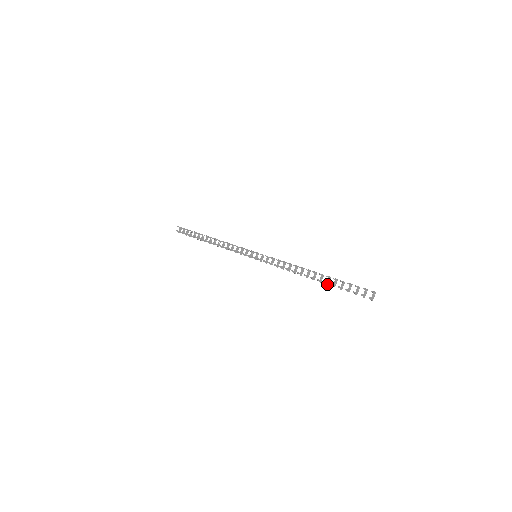
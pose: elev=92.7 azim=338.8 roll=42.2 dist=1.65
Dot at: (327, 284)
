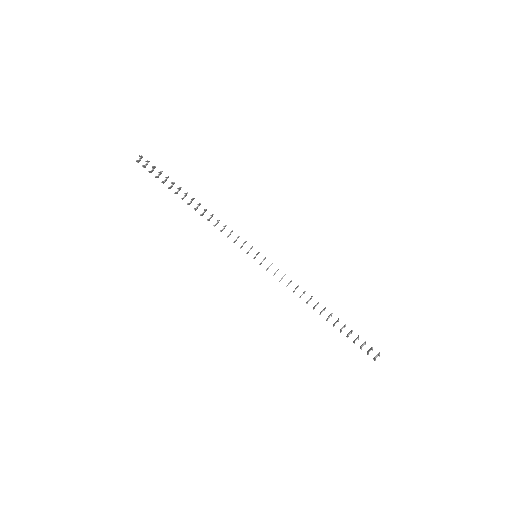
Dot at: (334, 325)
